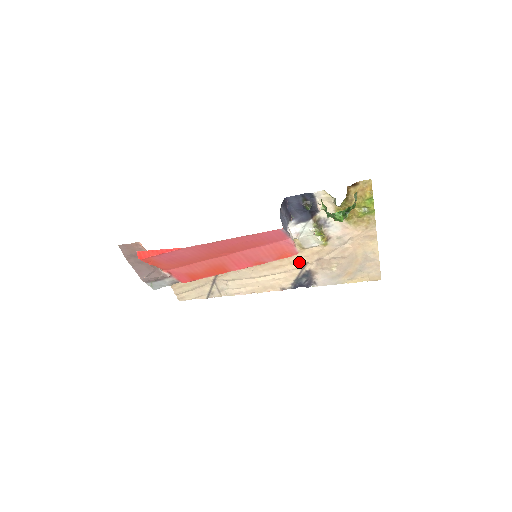
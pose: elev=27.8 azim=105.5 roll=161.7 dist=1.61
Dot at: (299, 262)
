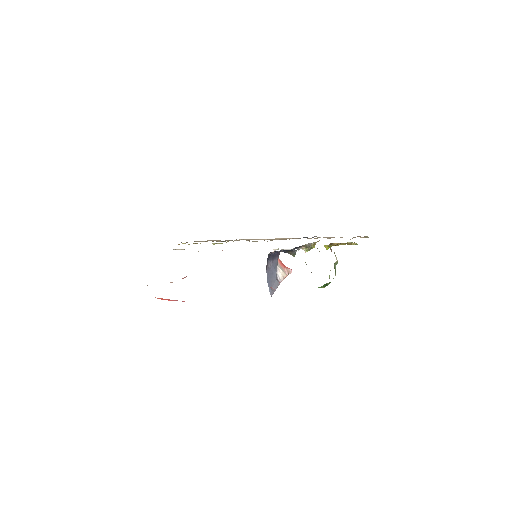
Dot at: occluded
